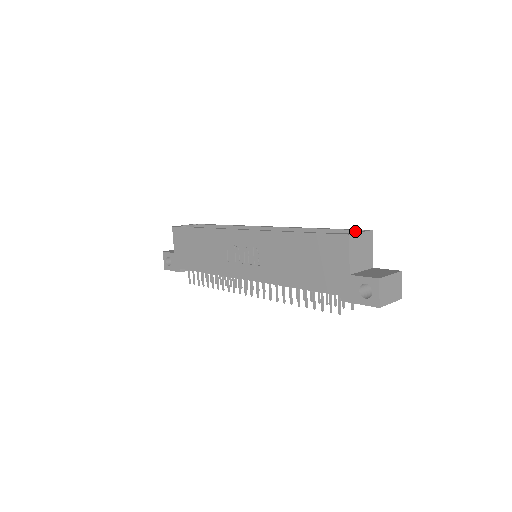
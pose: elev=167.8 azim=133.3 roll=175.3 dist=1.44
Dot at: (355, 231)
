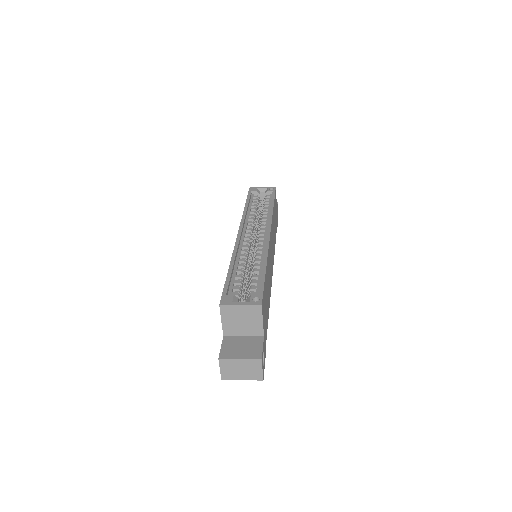
Dot at: (249, 297)
